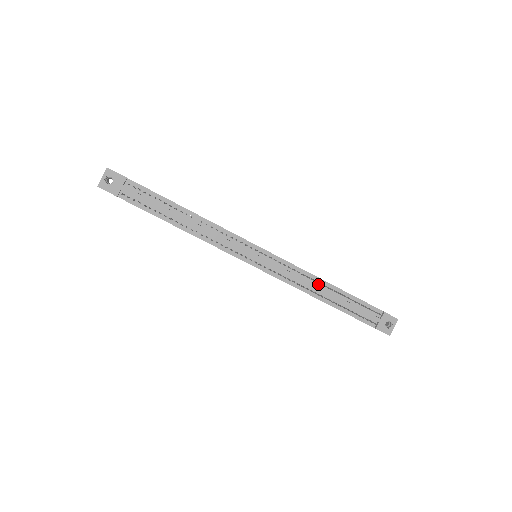
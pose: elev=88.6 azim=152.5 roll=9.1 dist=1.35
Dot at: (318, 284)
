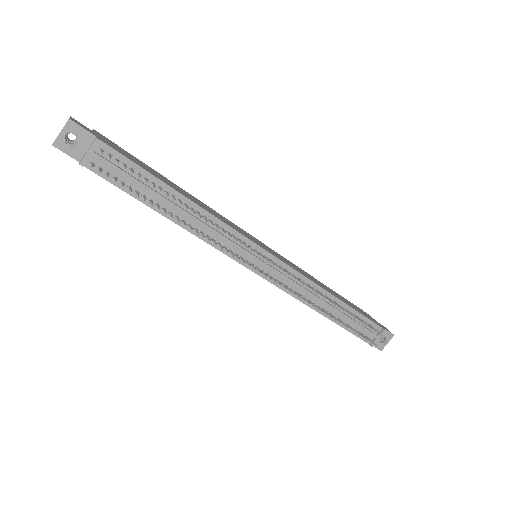
Dot at: (323, 297)
